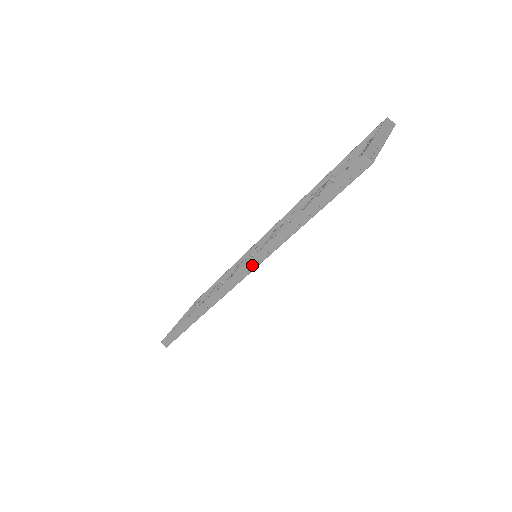
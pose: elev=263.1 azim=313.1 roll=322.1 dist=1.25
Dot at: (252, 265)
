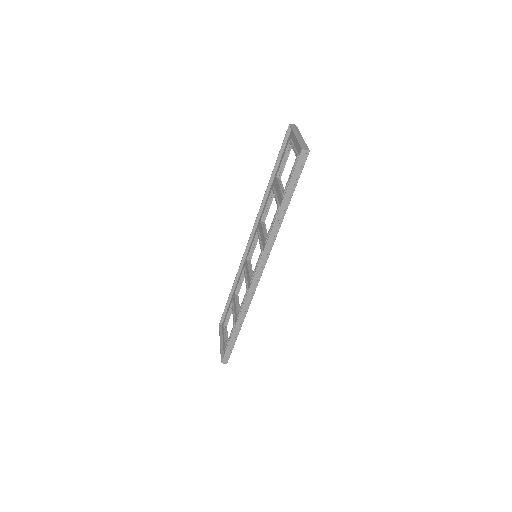
Dot at: (265, 258)
